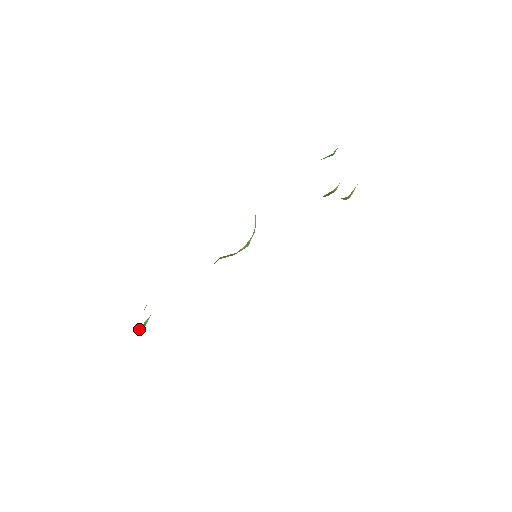
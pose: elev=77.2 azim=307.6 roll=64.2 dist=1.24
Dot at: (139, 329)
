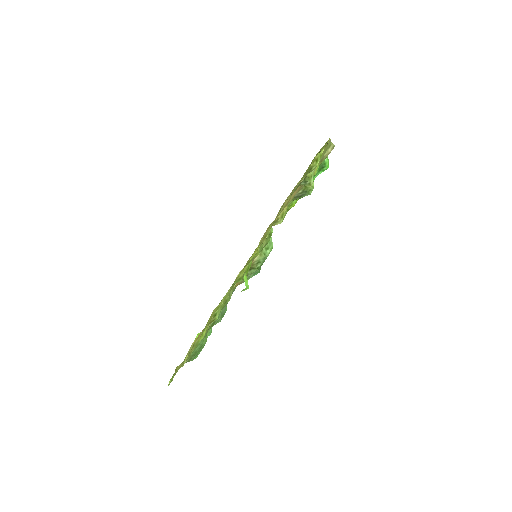
Dot at: occluded
